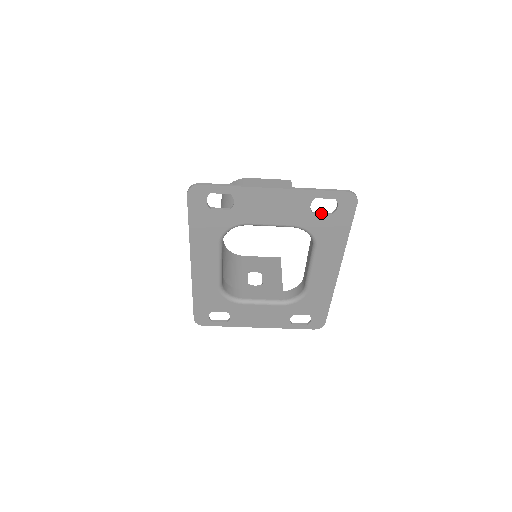
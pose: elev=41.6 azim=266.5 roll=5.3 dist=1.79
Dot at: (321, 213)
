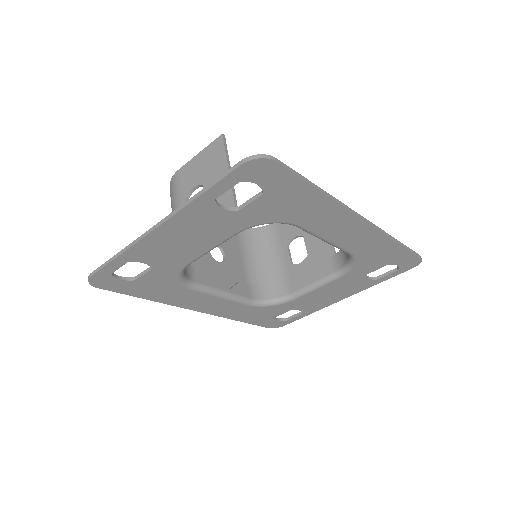
Dot at: (248, 202)
